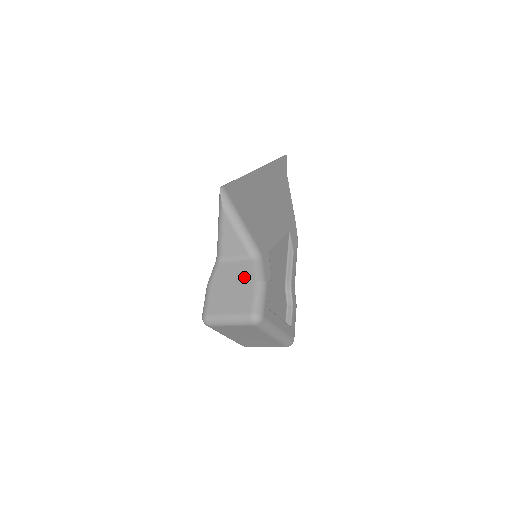
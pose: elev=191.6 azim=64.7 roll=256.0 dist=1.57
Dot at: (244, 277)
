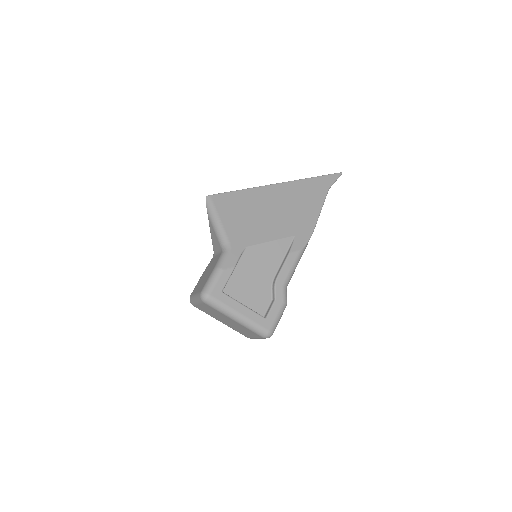
Dot at: (213, 265)
